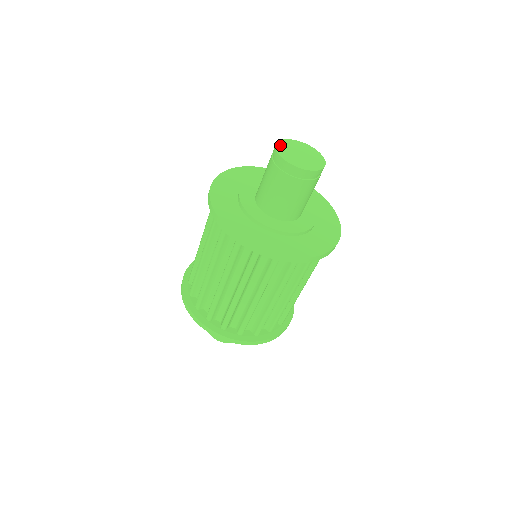
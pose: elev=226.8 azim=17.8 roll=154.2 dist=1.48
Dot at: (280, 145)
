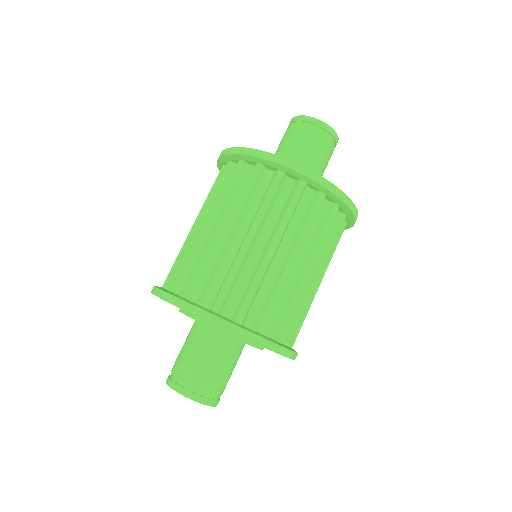
Dot at: occluded
